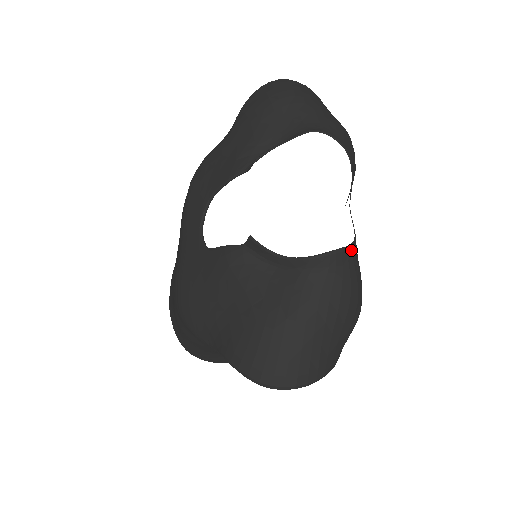
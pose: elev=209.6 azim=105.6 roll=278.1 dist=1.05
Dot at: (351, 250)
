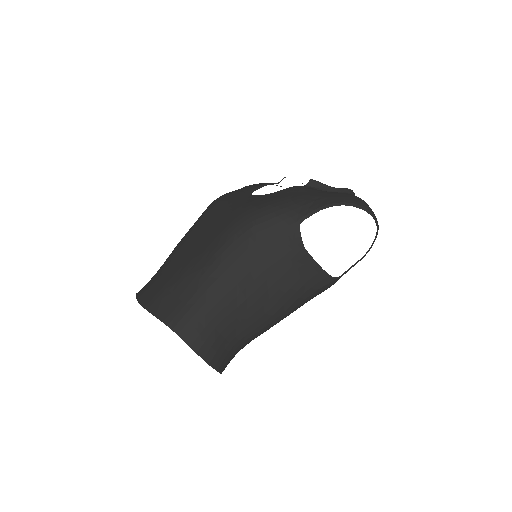
Dot at: occluded
